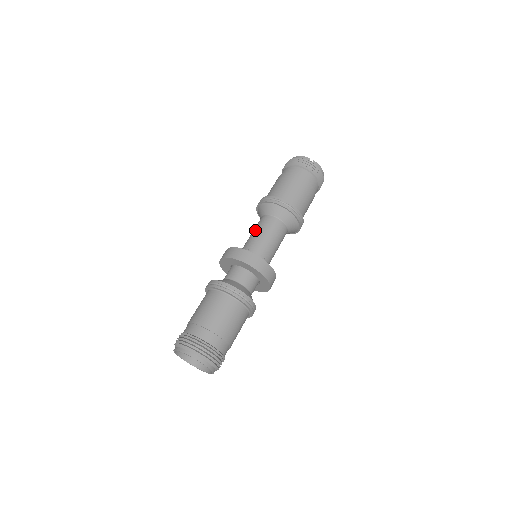
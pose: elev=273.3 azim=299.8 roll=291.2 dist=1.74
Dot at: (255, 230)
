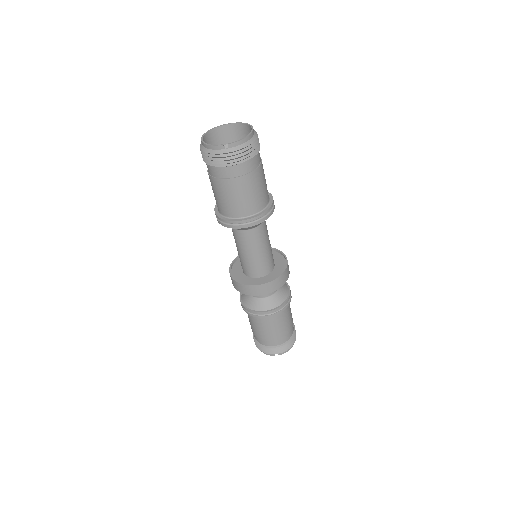
Dot at: (237, 246)
